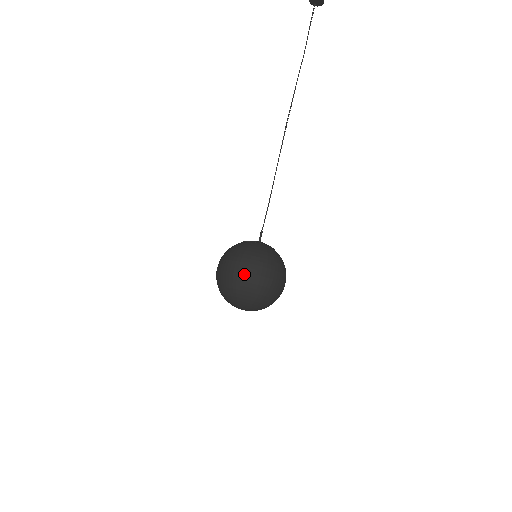
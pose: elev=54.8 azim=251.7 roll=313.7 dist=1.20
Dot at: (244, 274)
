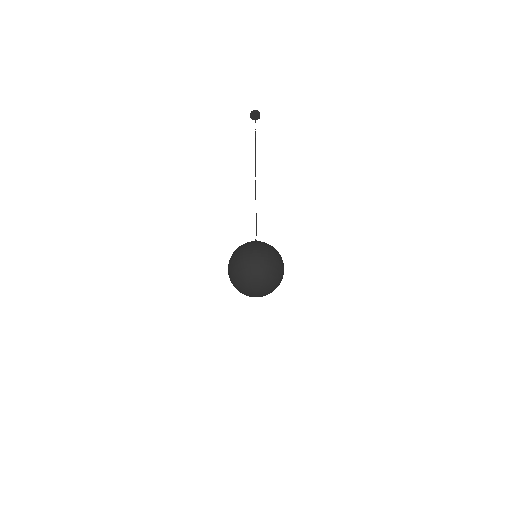
Dot at: (244, 256)
